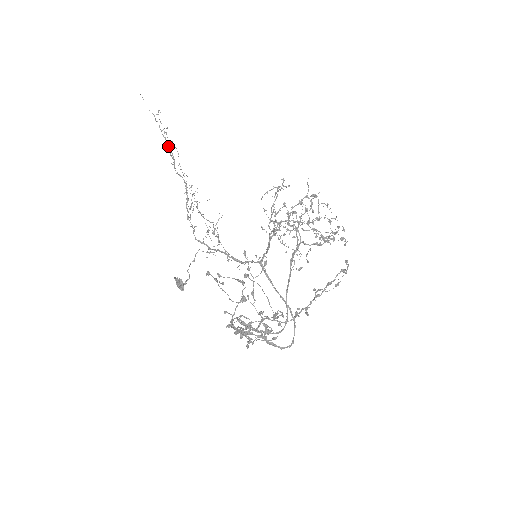
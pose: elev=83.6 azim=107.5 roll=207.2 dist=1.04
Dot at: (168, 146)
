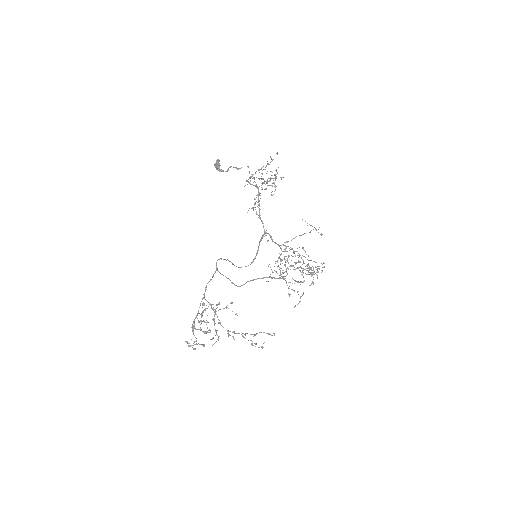
Dot at: (270, 179)
